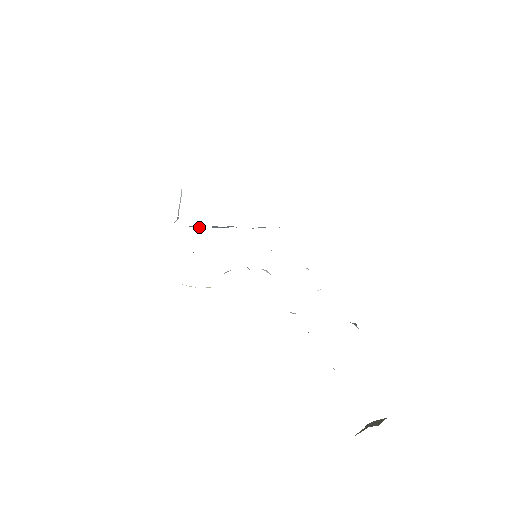
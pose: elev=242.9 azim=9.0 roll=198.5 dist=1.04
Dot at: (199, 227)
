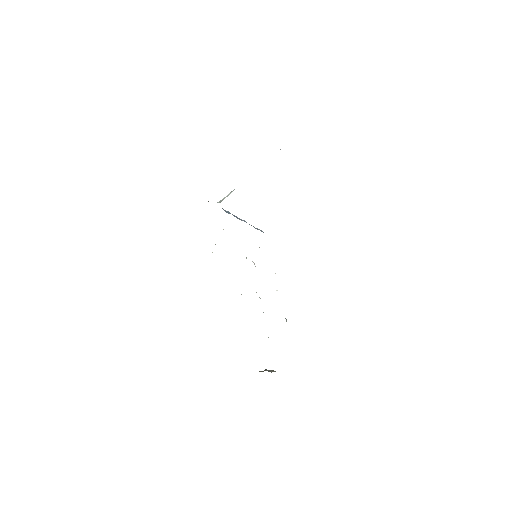
Dot at: (228, 213)
